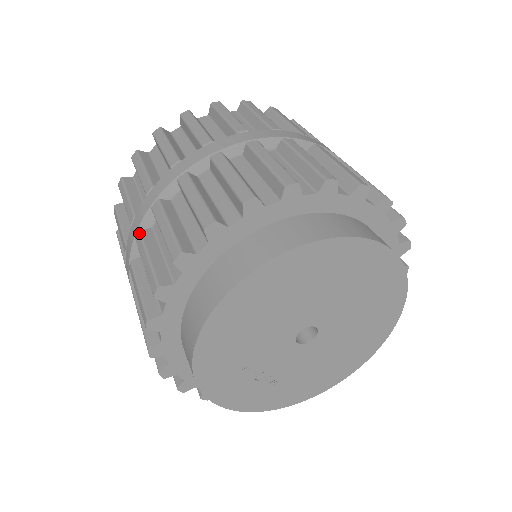
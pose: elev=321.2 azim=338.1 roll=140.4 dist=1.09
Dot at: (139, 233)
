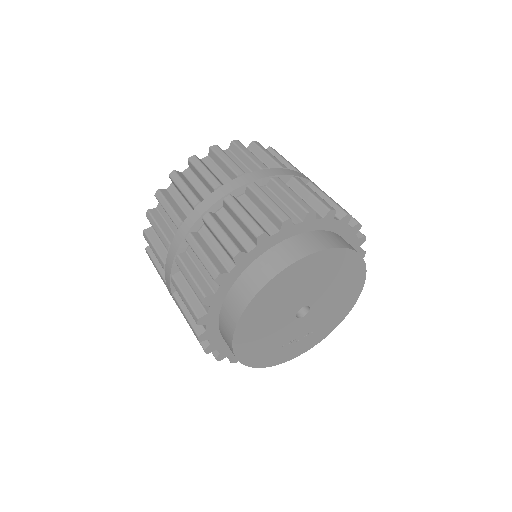
Dot at: occluded
